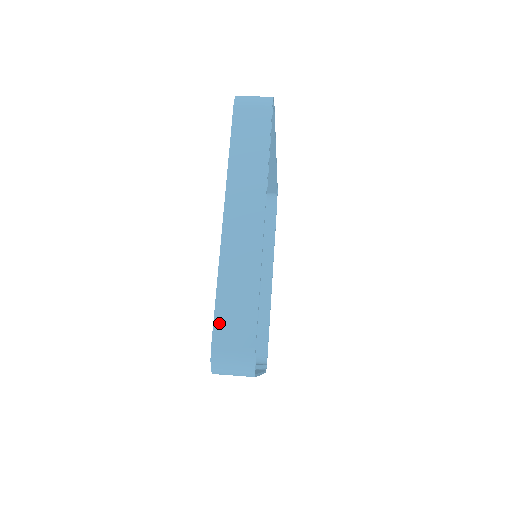
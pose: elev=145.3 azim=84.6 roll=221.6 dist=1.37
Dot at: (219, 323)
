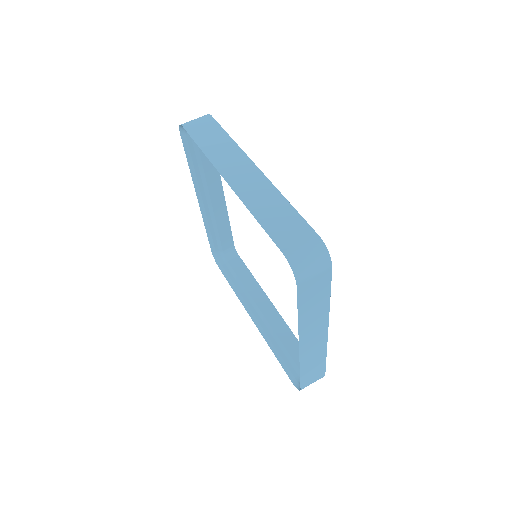
Dot at: (275, 236)
